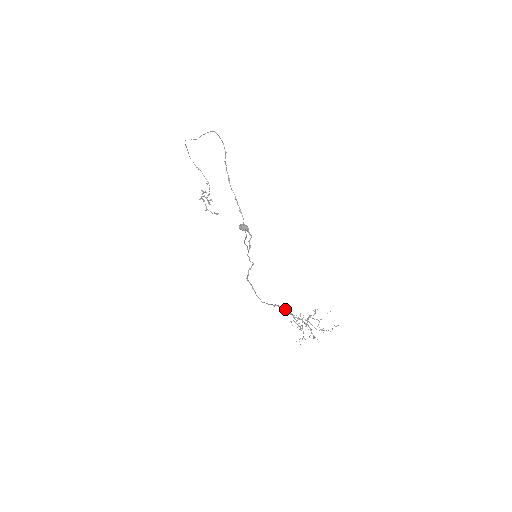
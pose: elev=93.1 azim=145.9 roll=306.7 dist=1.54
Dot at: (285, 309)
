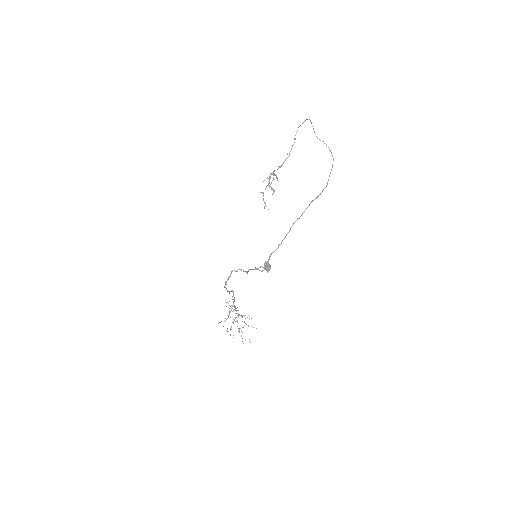
Dot at: occluded
